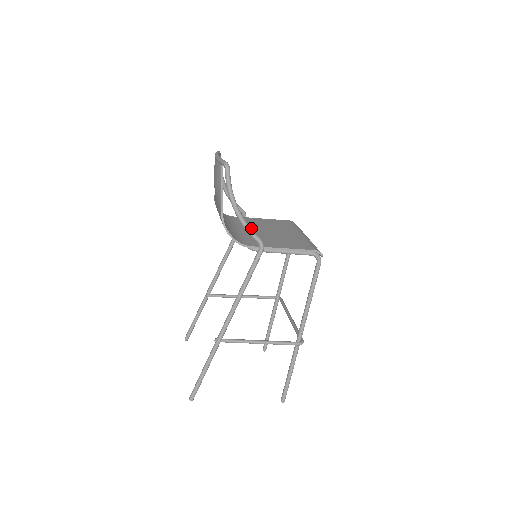
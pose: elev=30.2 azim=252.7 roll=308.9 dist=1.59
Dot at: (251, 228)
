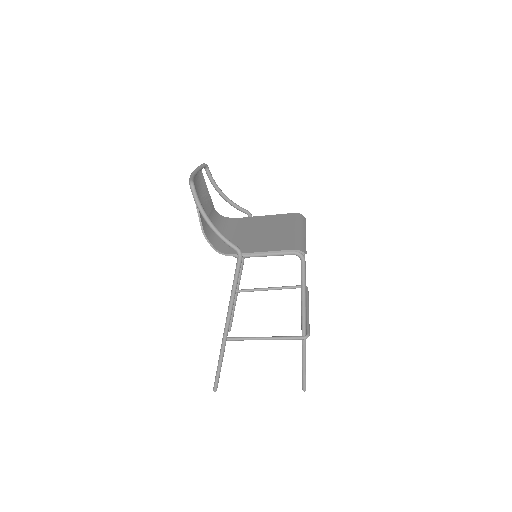
Dot at: (246, 230)
